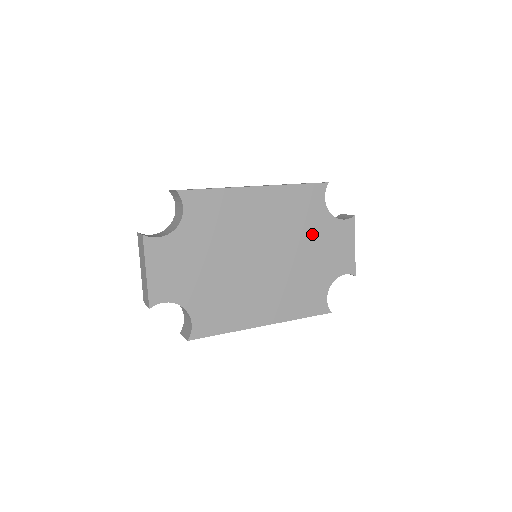
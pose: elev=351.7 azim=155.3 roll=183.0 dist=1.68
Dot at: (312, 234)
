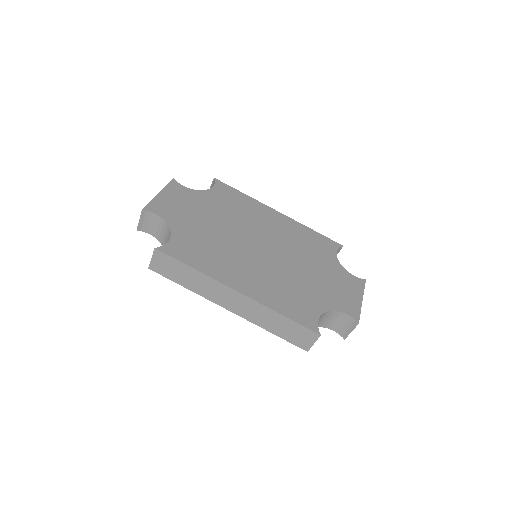
Dot at: (317, 264)
